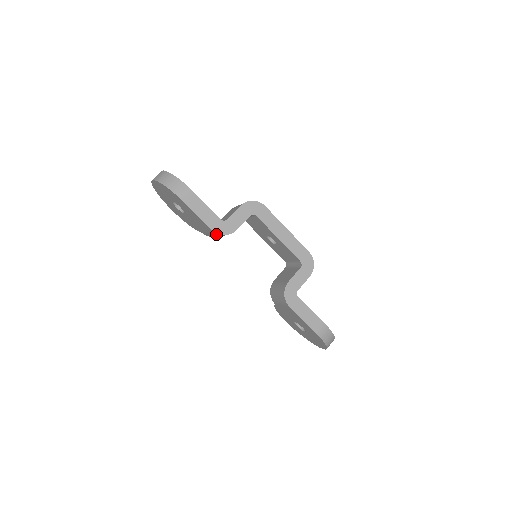
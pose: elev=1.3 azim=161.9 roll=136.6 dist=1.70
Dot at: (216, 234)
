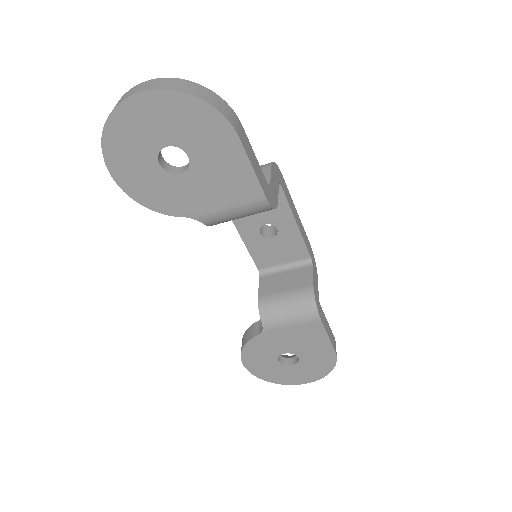
Dot at: (256, 208)
